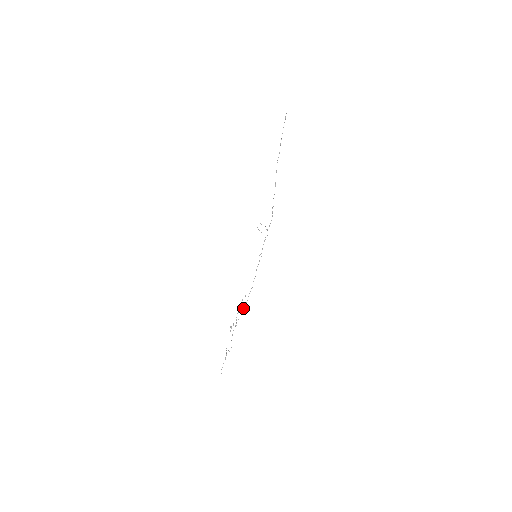
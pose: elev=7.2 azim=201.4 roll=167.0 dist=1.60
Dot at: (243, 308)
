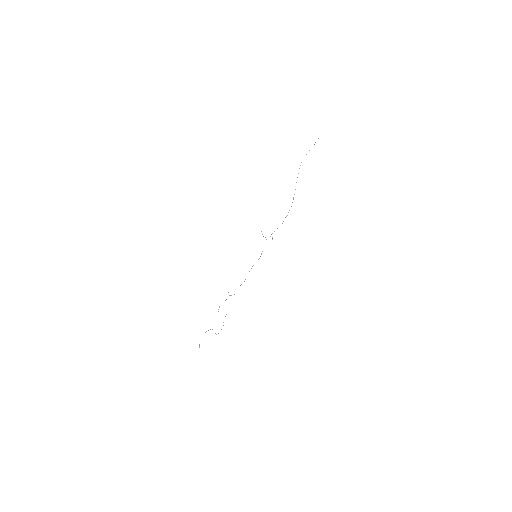
Dot at: occluded
